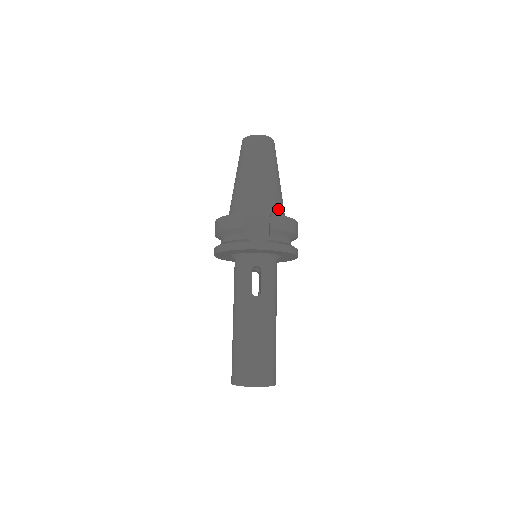
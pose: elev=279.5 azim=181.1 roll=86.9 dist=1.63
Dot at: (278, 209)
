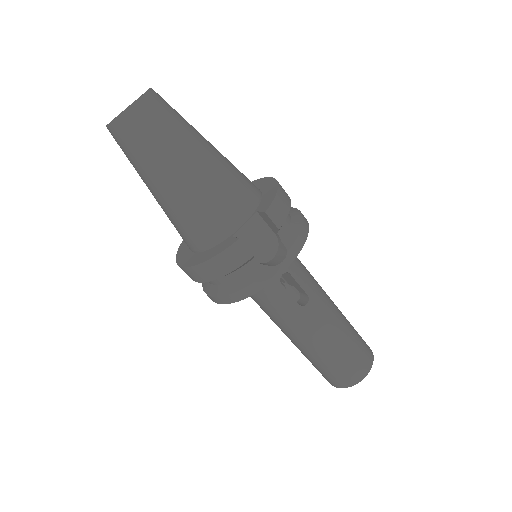
Dot at: (249, 188)
